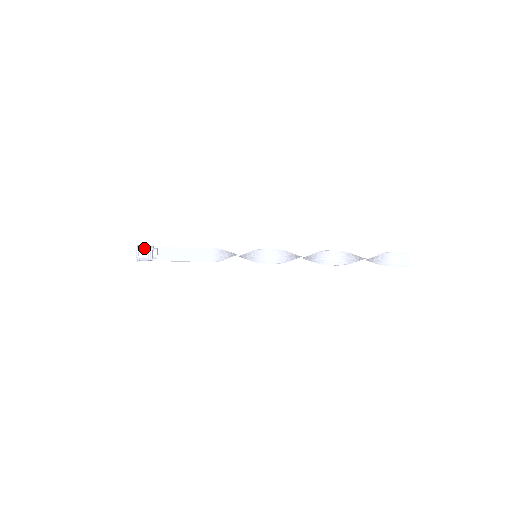
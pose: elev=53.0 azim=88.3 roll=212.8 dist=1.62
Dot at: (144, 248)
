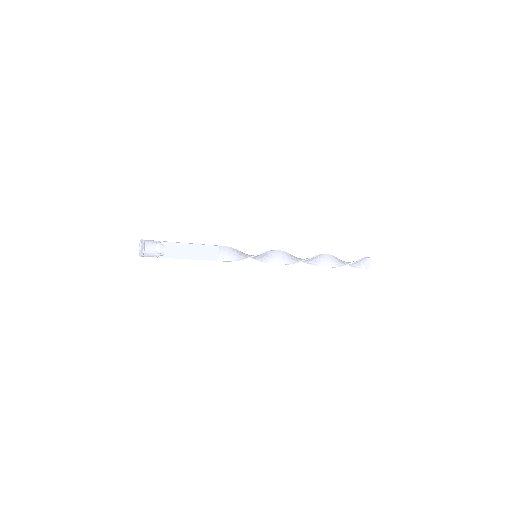
Dot at: (152, 248)
